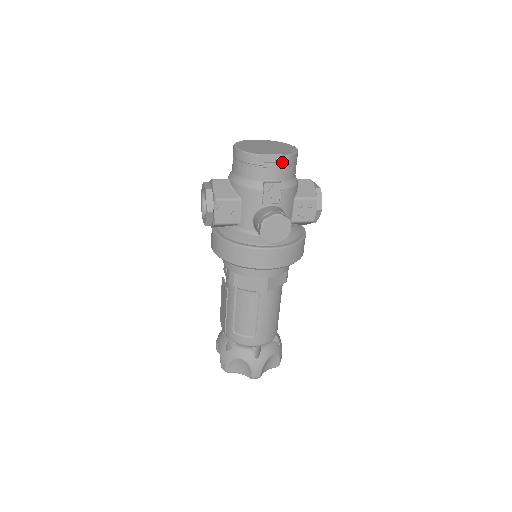
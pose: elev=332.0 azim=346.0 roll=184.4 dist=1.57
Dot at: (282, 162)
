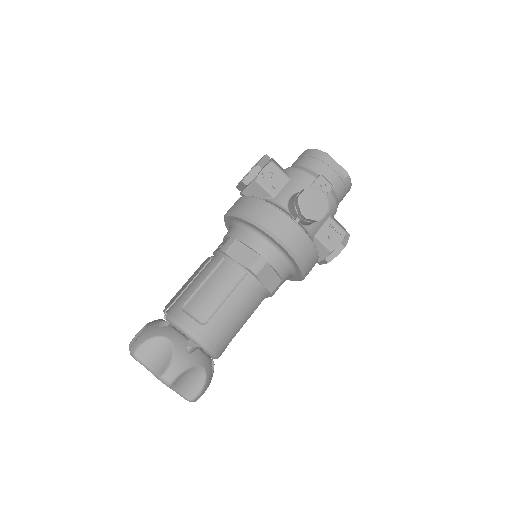
Dot at: (342, 174)
